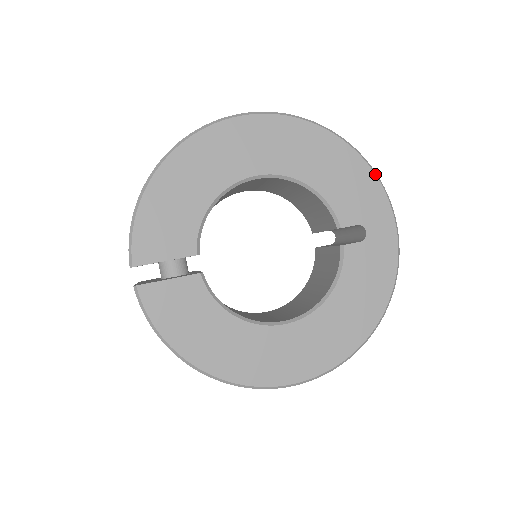
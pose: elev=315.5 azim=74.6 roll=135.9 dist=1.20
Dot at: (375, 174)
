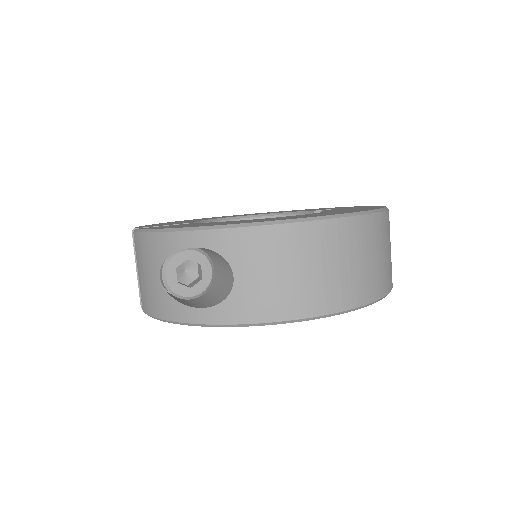
Dot at: occluded
